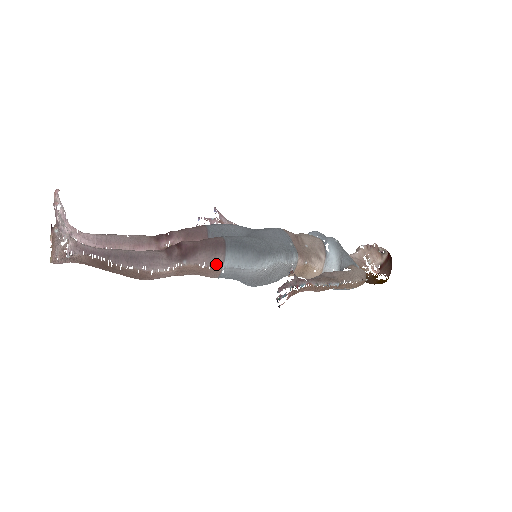
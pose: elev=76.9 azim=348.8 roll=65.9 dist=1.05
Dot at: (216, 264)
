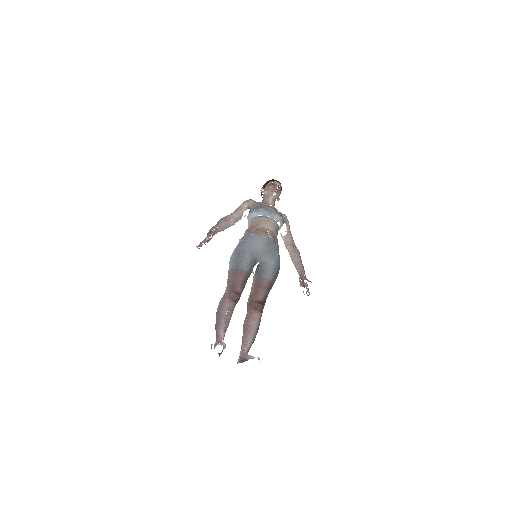
Dot at: occluded
